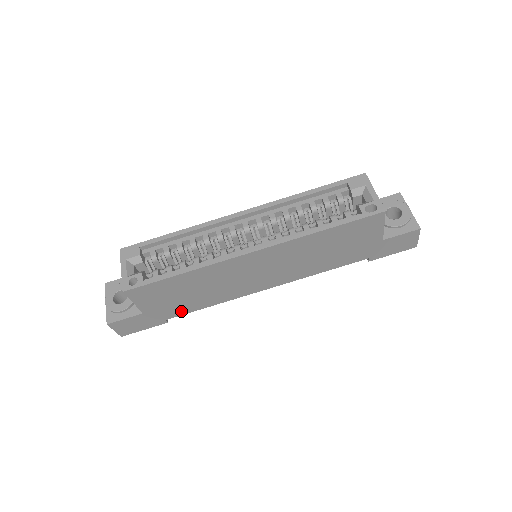
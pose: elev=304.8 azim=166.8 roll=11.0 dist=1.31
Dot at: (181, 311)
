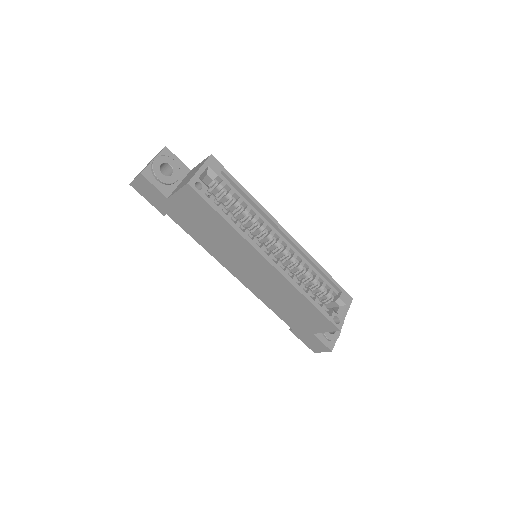
Dot at: (183, 224)
